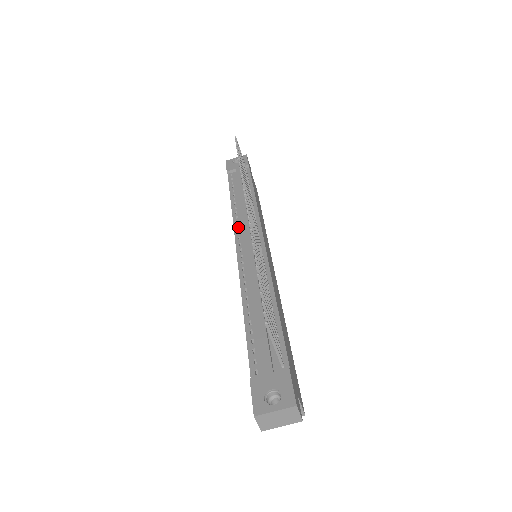
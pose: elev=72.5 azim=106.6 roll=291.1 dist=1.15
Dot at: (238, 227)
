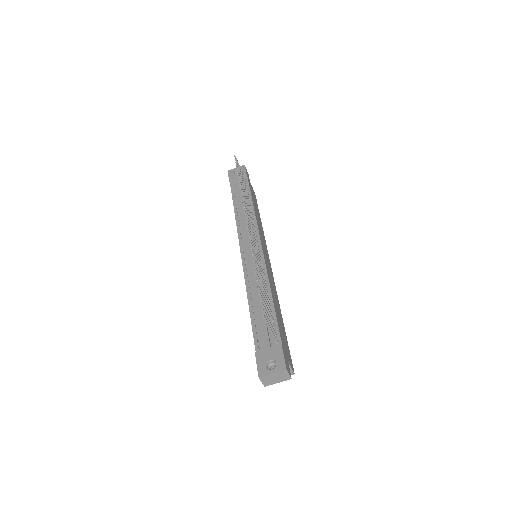
Dot at: (241, 233)
